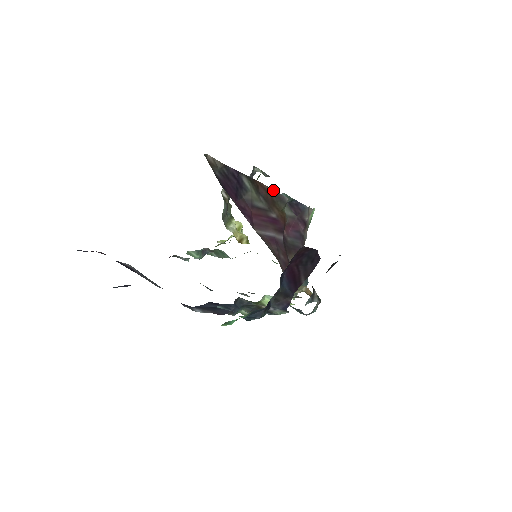
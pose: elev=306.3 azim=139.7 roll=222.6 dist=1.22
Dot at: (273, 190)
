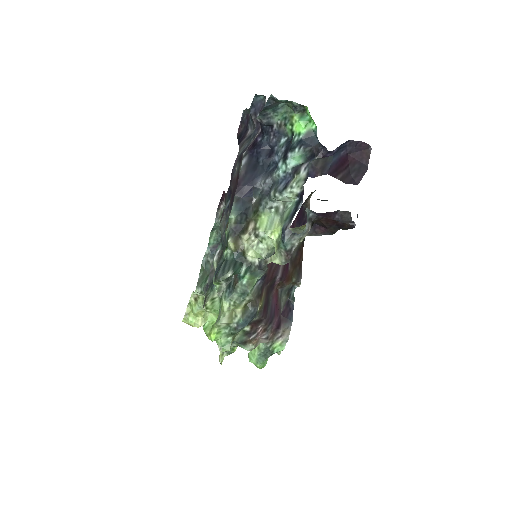
Dot at: occluded
